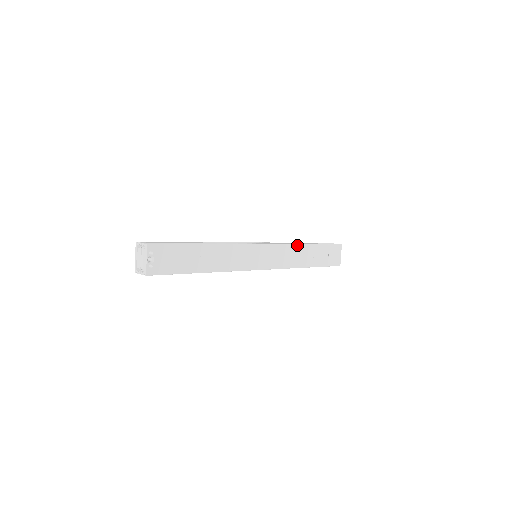
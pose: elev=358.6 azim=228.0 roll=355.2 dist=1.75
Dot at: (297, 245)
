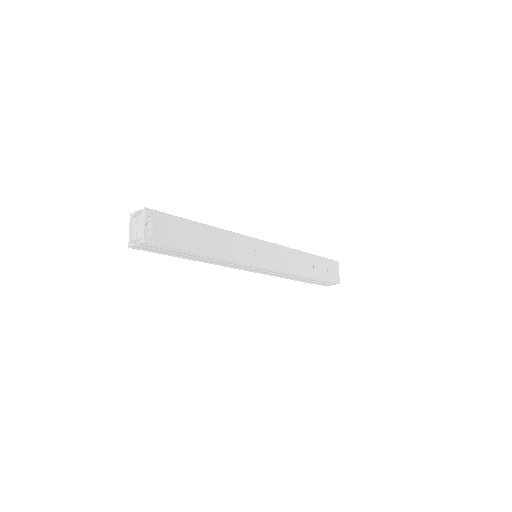
Dot at: (296, 251)
